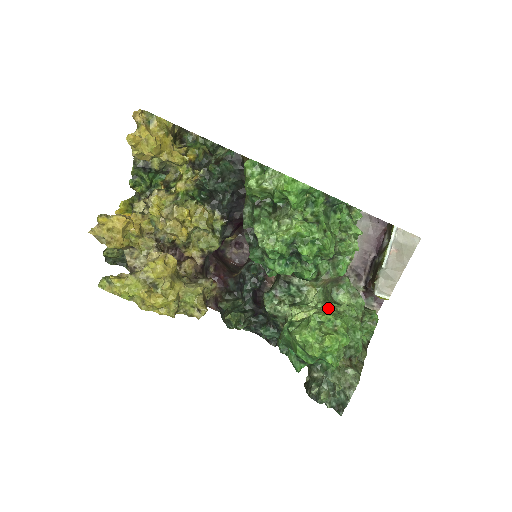
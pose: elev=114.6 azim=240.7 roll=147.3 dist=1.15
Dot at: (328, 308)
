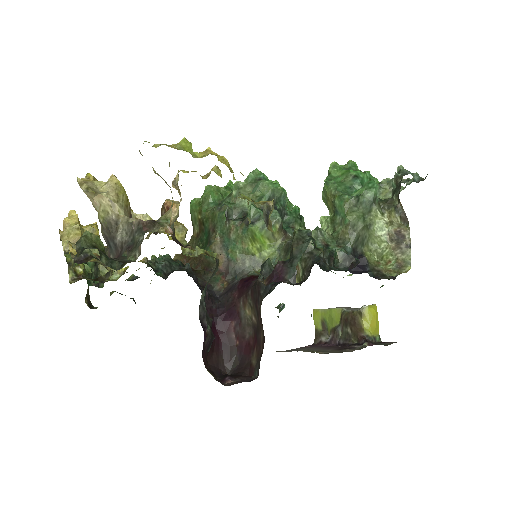
Dot at: occluded
